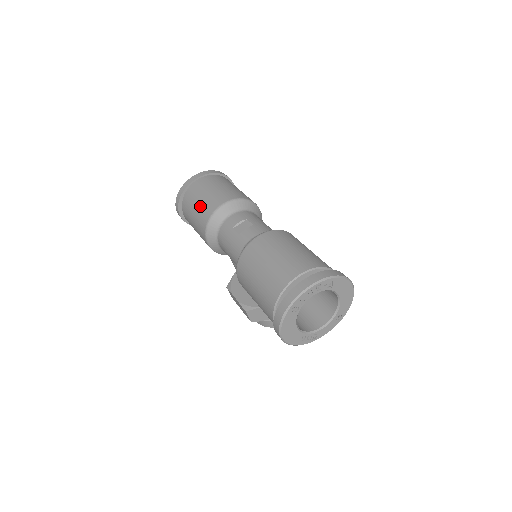
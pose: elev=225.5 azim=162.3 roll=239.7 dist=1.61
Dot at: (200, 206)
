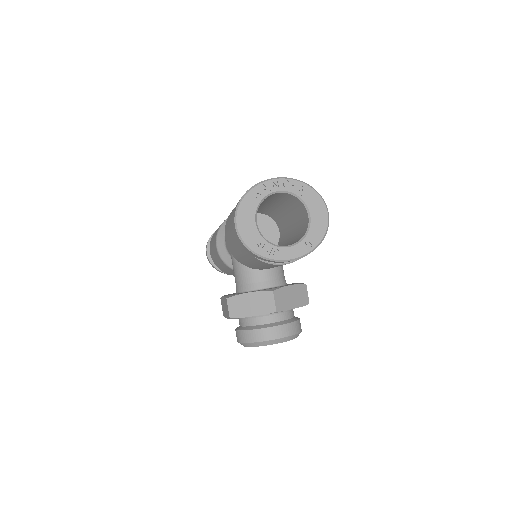
Dot at: occluded
